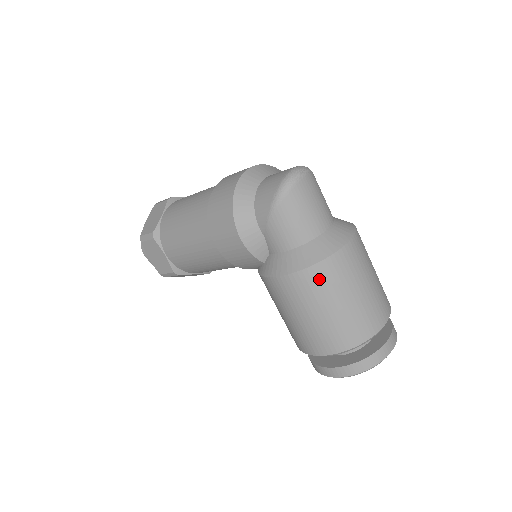
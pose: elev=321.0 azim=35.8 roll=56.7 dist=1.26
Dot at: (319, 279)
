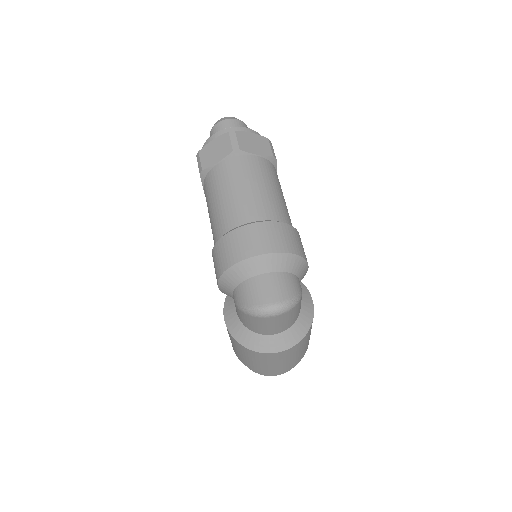
Dot at: (242, 348)
